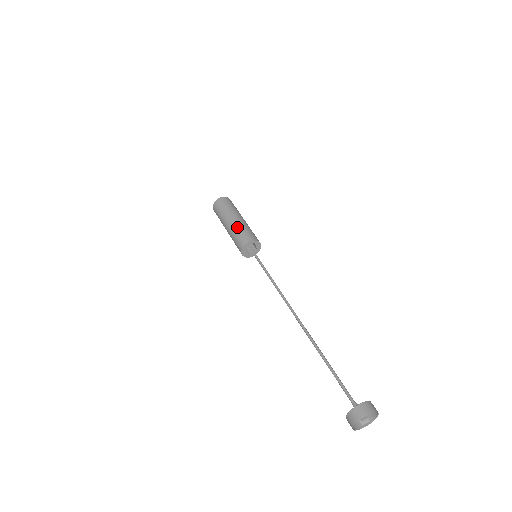
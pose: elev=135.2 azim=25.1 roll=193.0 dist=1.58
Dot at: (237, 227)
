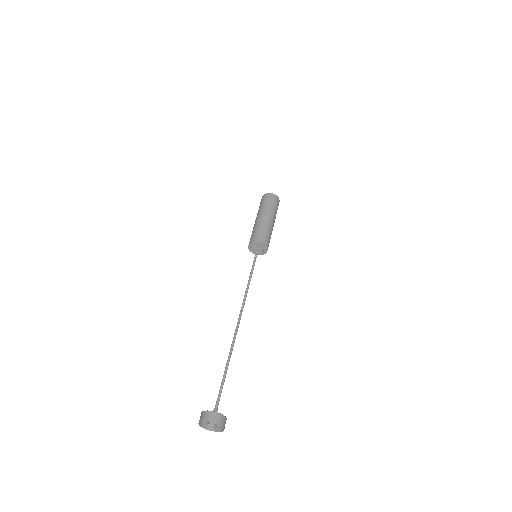
Dot at: (254, 227)
